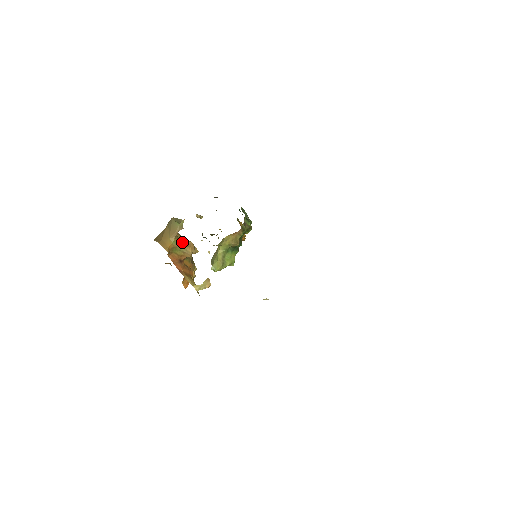
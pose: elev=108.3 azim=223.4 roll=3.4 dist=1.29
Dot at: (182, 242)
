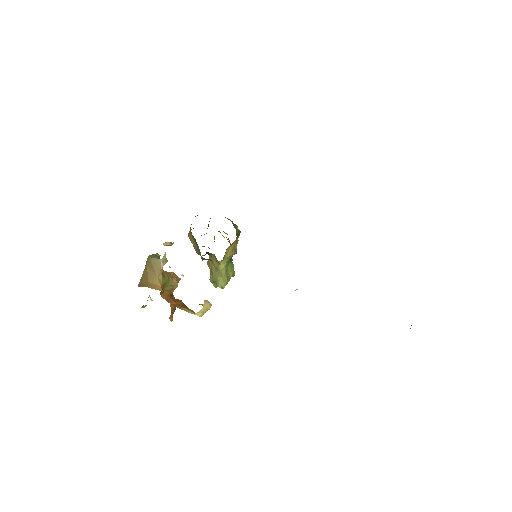
Dot at: (167, 276)
